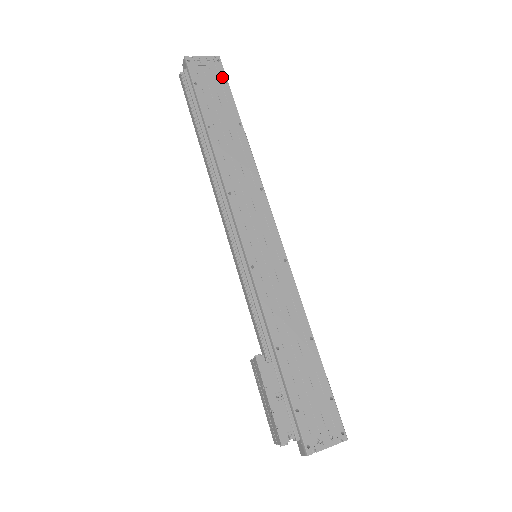
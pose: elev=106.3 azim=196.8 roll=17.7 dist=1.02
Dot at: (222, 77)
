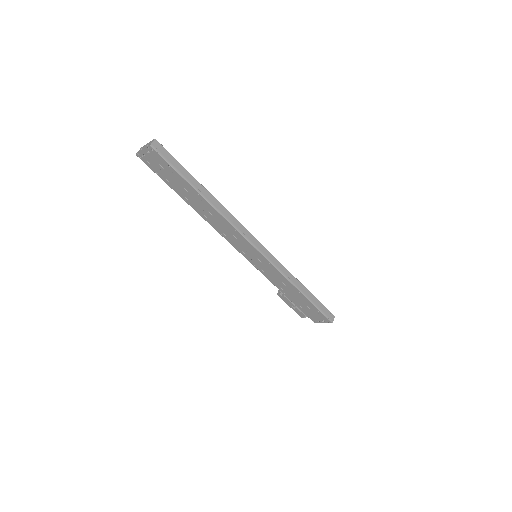
Dot at: (164, 163)
